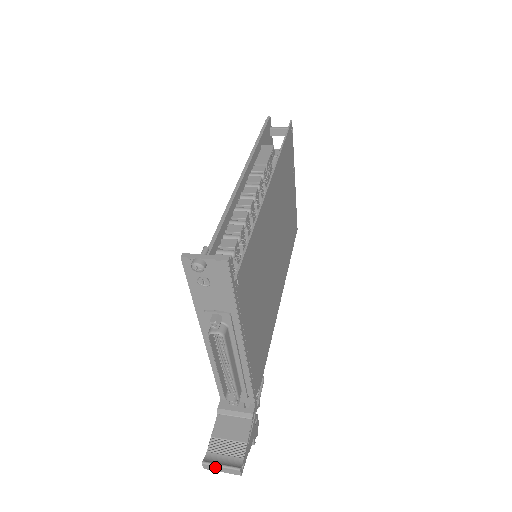
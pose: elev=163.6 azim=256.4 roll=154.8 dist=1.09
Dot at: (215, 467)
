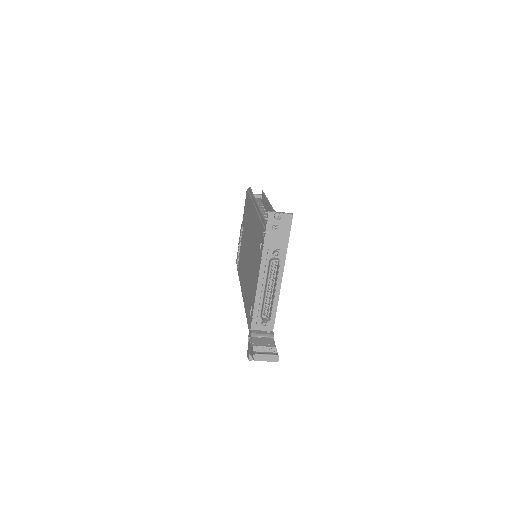
Dot at: (263, 356)
